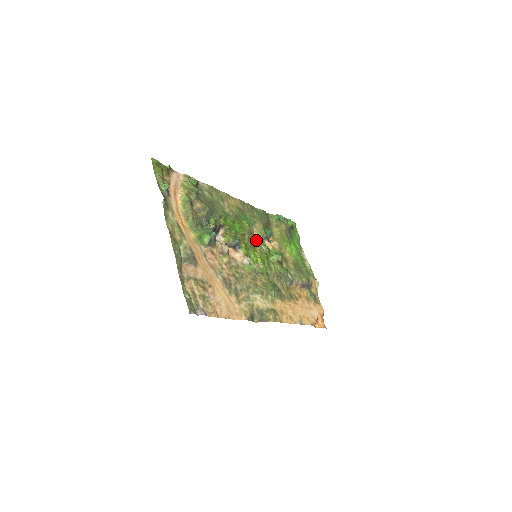
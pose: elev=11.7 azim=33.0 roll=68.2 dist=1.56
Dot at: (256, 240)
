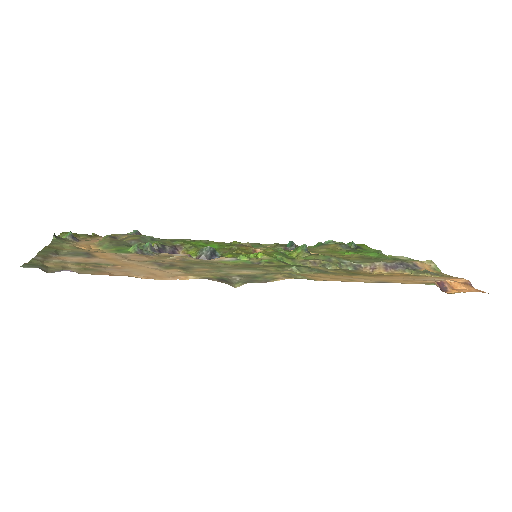
Dot at: (260, 251)
